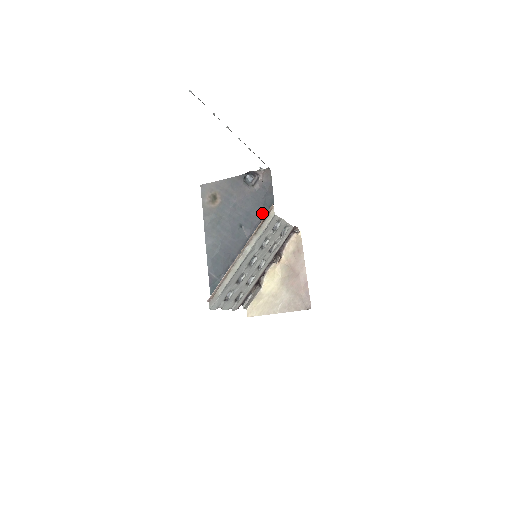
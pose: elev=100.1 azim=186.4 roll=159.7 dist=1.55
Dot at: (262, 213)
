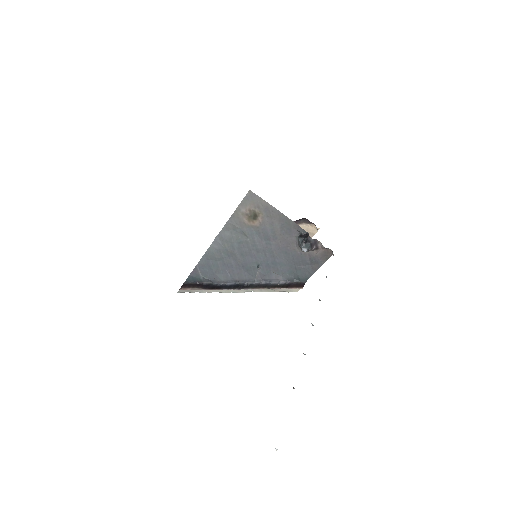
Dot at: (288, 276)
